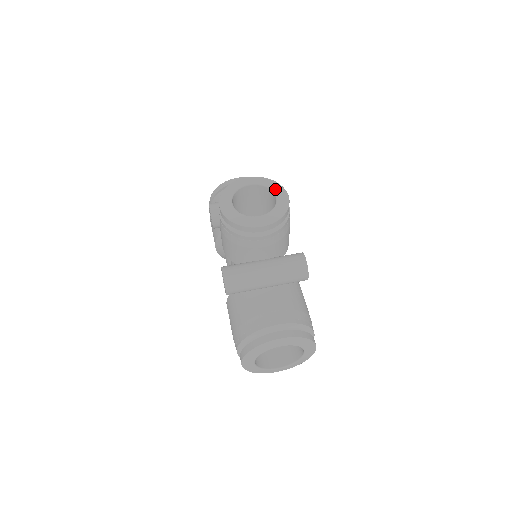
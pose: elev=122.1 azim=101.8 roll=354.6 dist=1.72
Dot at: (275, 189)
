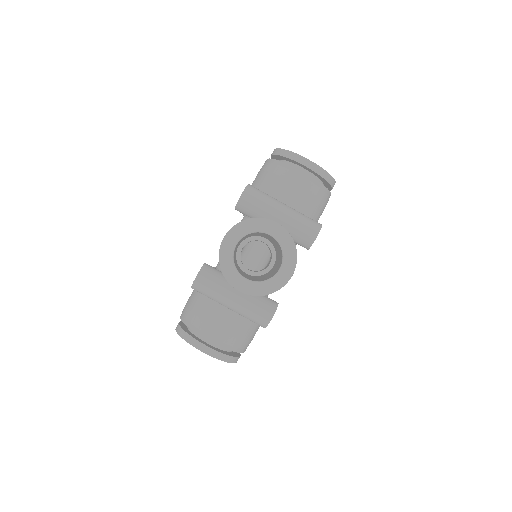
Dot at: (287, 260)
